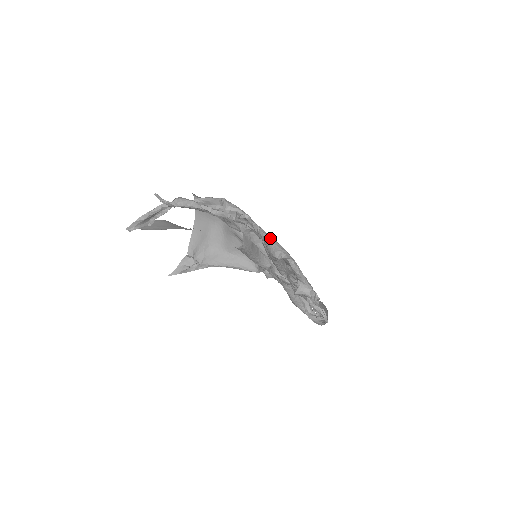
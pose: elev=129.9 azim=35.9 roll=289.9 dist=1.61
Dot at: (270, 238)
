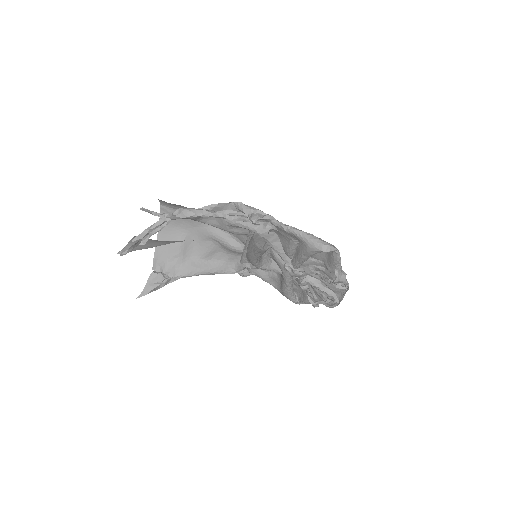
Dot at: (308, 234)
